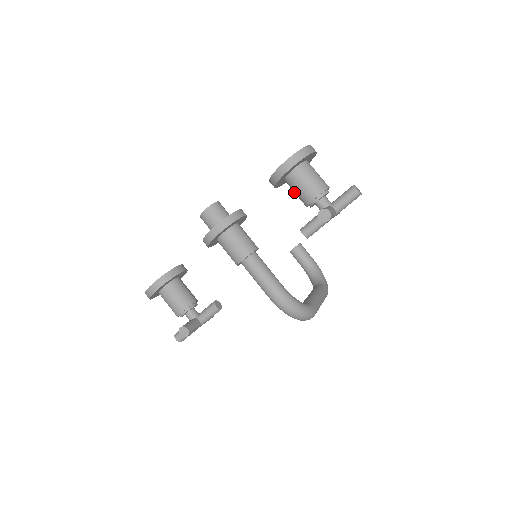
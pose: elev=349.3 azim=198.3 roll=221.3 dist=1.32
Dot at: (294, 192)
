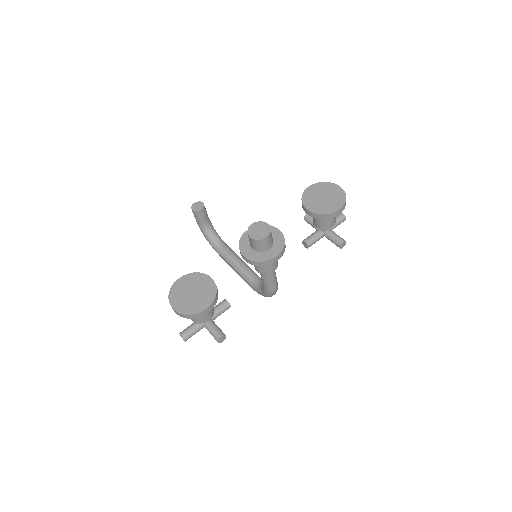
Dot at: (318, 219)
